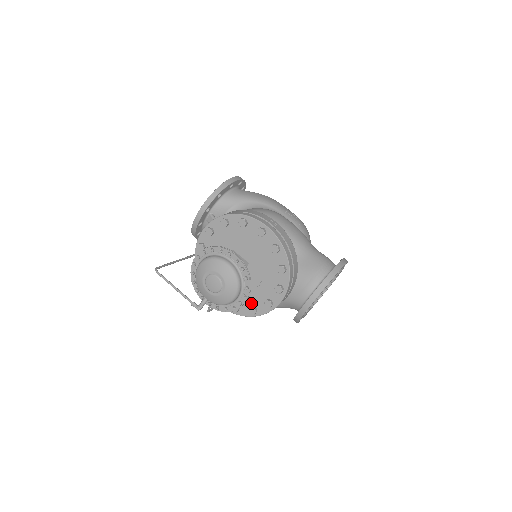
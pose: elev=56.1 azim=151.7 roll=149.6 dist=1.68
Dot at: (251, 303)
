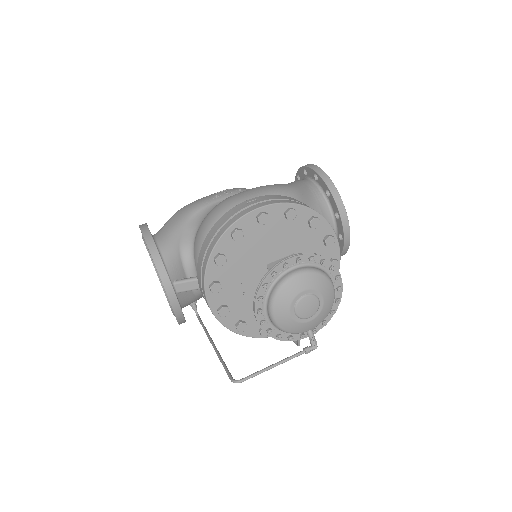
Dot at: occluded
